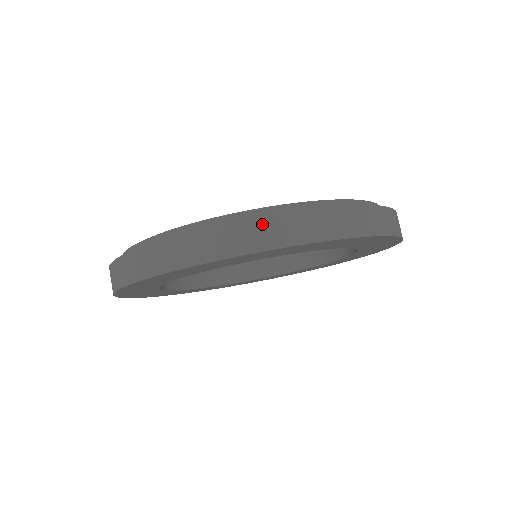
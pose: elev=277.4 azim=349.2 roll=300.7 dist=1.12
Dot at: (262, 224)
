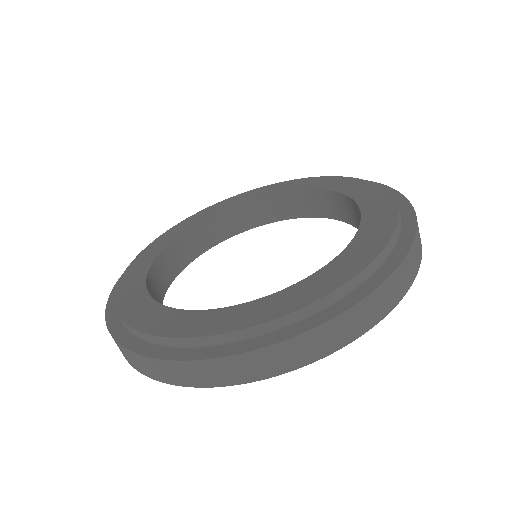
Dot at: (239, 362)
